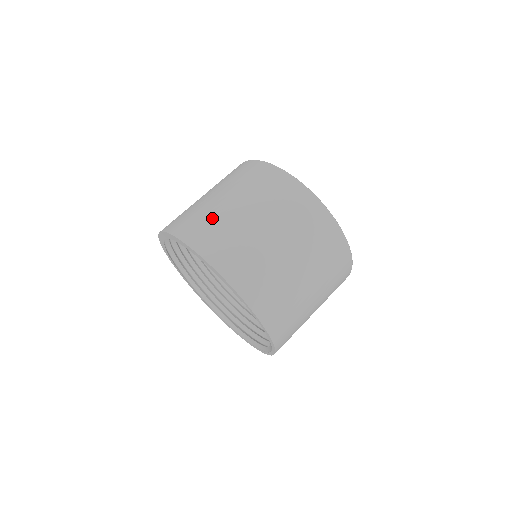
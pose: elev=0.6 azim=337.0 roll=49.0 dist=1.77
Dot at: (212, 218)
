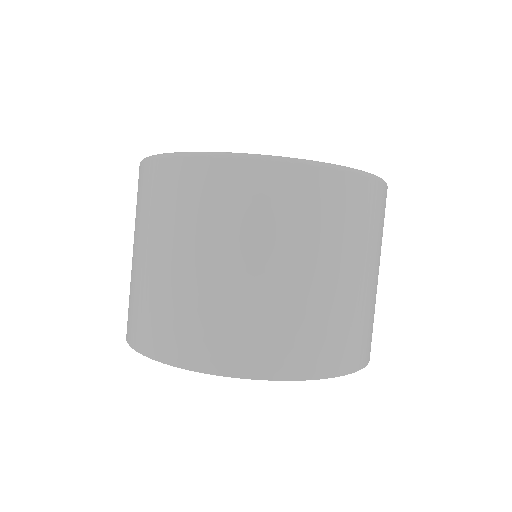
Dot at: (260, 315)
